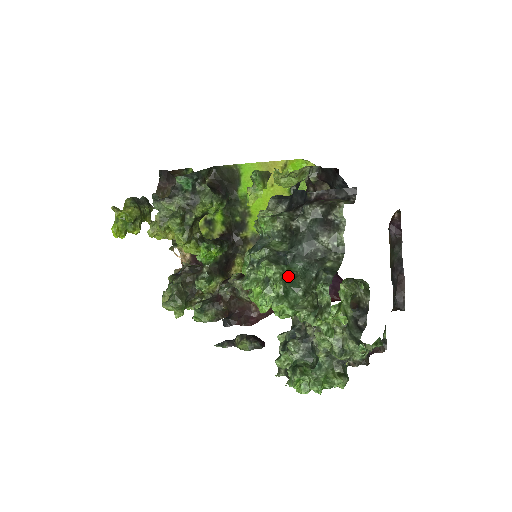
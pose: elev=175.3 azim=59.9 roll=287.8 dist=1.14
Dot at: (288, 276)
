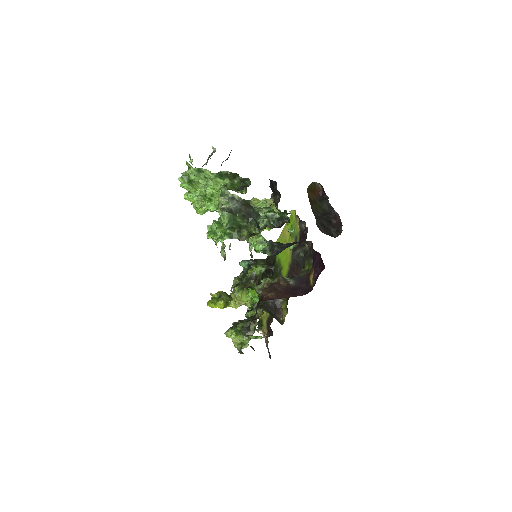
Dot at: occluded
